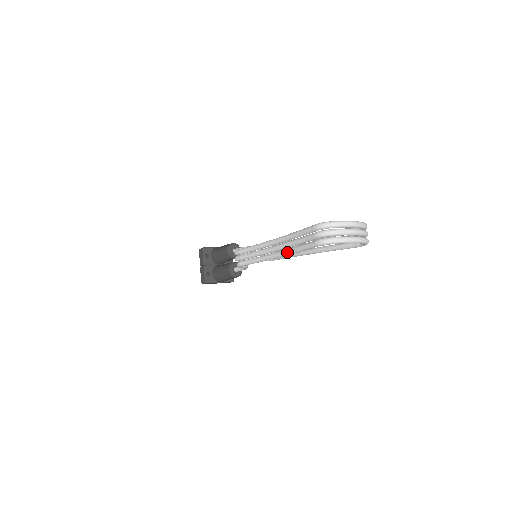
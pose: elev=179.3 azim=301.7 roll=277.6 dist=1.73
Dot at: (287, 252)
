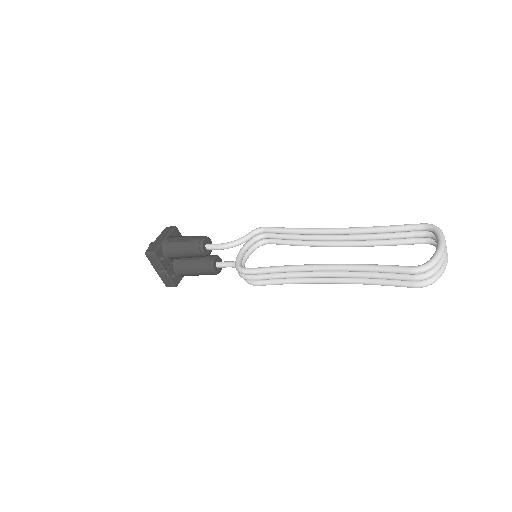
Dot at: occluded
